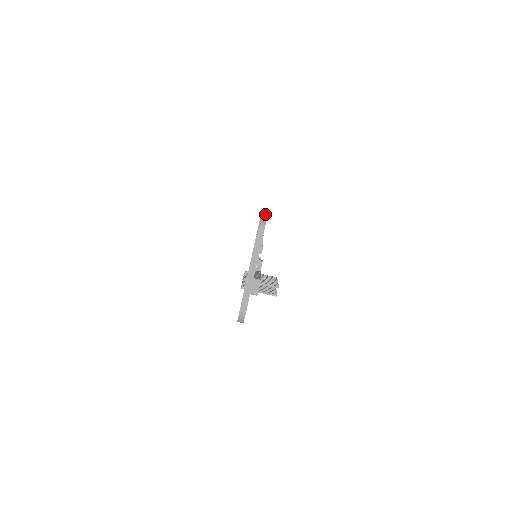
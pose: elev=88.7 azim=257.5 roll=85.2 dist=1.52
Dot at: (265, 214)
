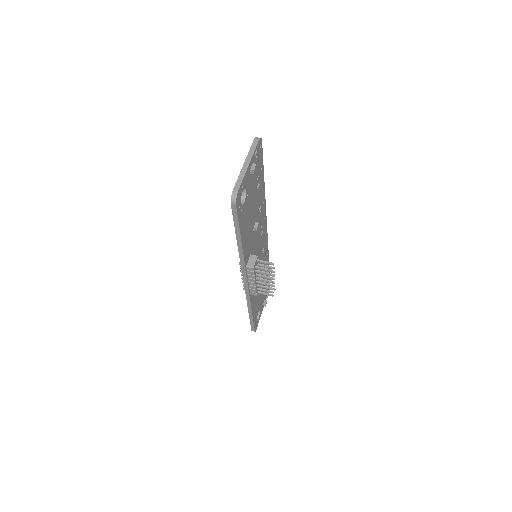
Dot at: (268, 261)
